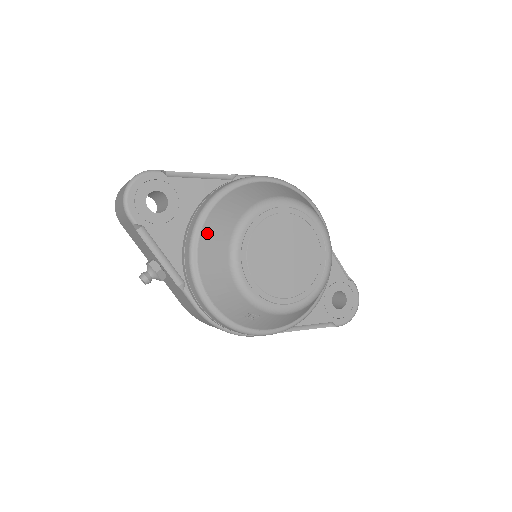
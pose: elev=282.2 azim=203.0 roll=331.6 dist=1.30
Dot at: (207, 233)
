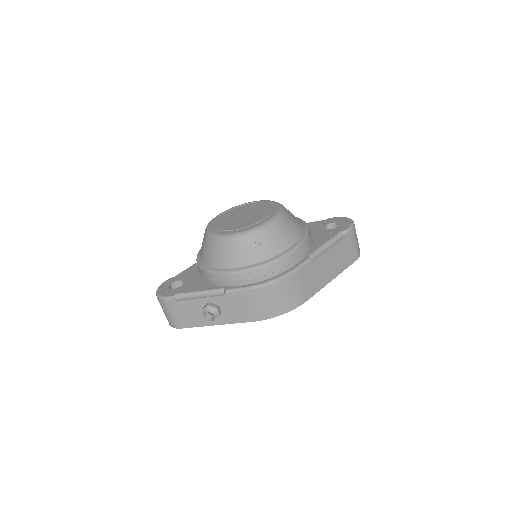
Dot at: (203, 256)
